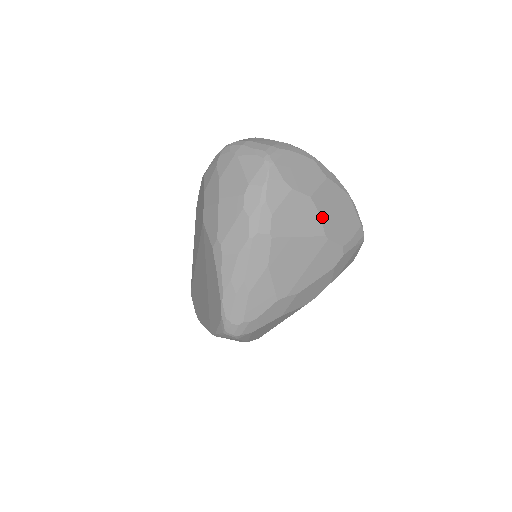
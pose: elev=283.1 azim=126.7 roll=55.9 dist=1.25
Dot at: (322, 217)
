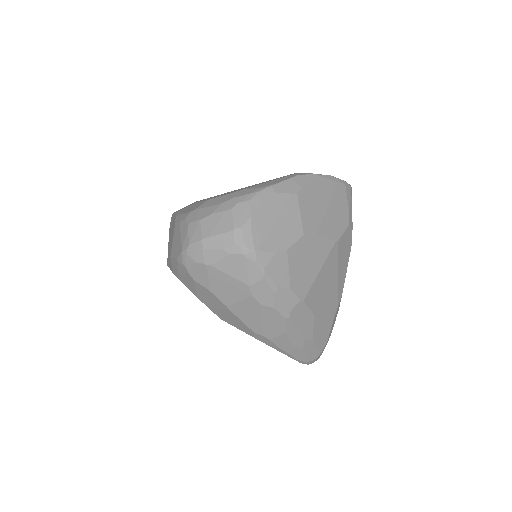
Dot at: (322, 233)
